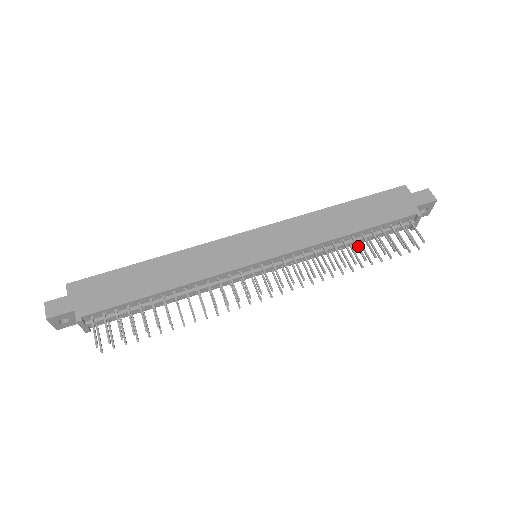
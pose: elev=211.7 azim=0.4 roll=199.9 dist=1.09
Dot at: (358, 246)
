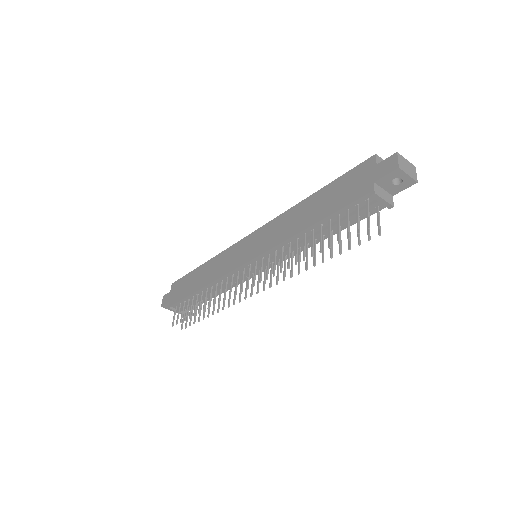
Dot at: (312, 241)
